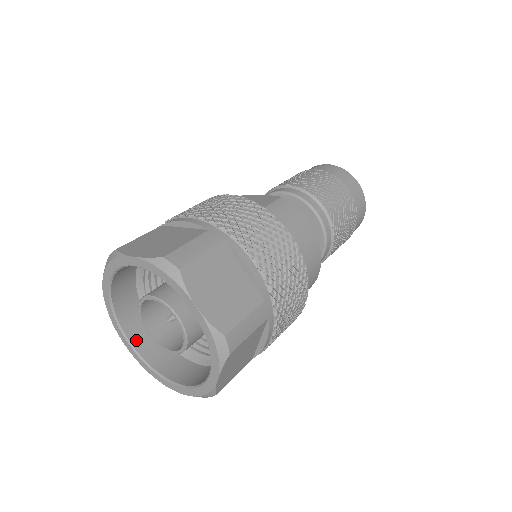
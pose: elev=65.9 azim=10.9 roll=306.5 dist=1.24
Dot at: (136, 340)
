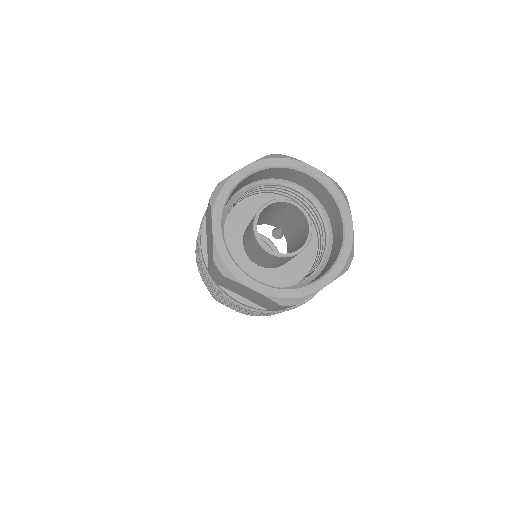
Dot at: (222, 229)
